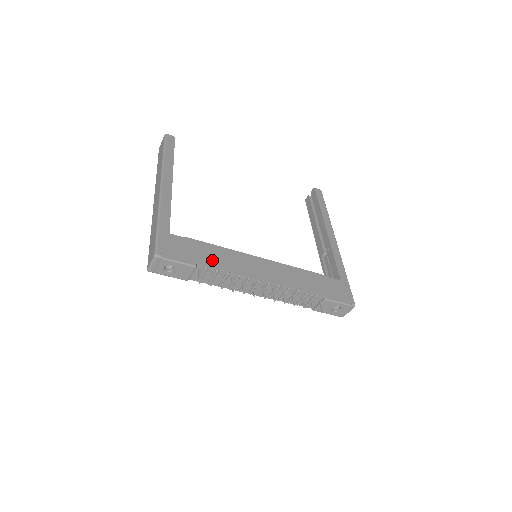
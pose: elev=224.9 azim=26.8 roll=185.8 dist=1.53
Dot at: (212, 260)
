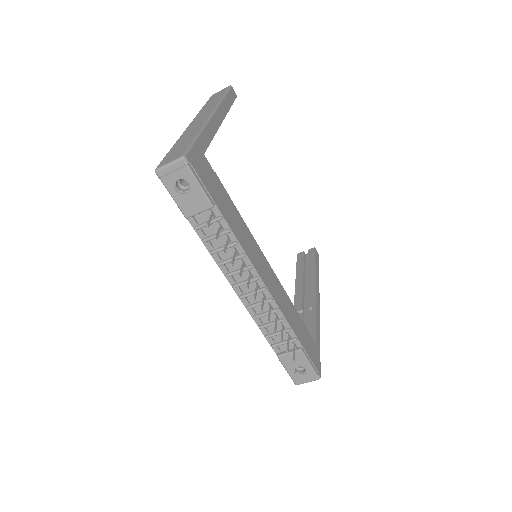
Dot at: (229, 216)
